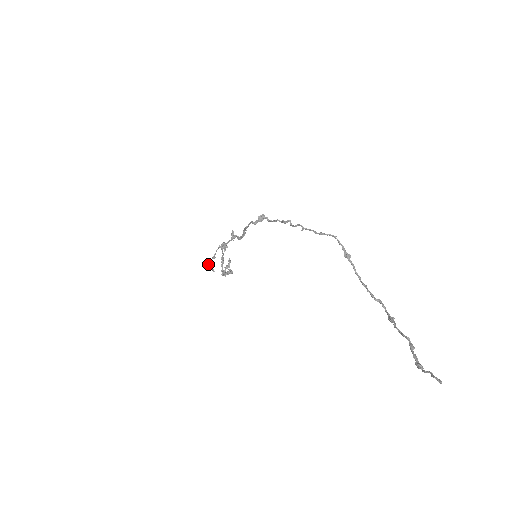
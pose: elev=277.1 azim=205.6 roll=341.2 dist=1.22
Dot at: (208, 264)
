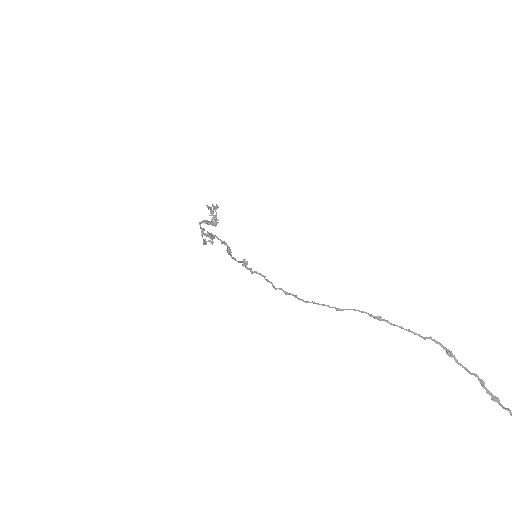
Dot at: occluded
